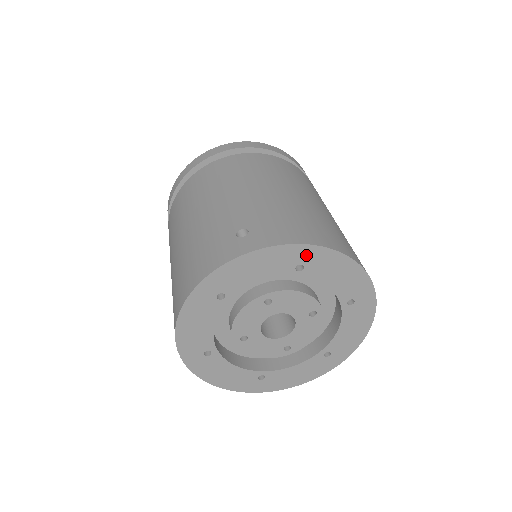
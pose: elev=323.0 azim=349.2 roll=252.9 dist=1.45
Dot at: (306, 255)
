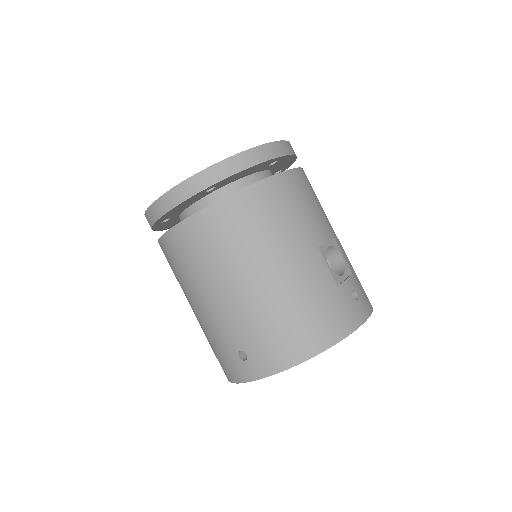
Dot at: occluded
